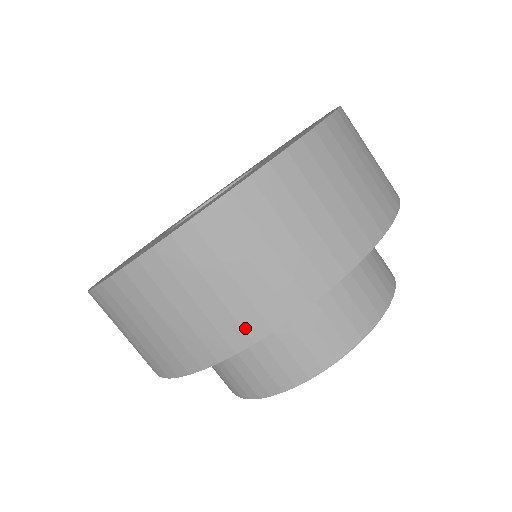
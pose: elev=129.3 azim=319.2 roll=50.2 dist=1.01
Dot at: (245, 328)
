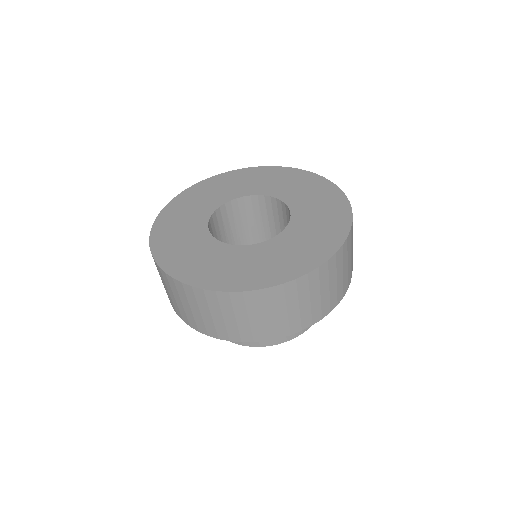
Dot at: (279, 332)
